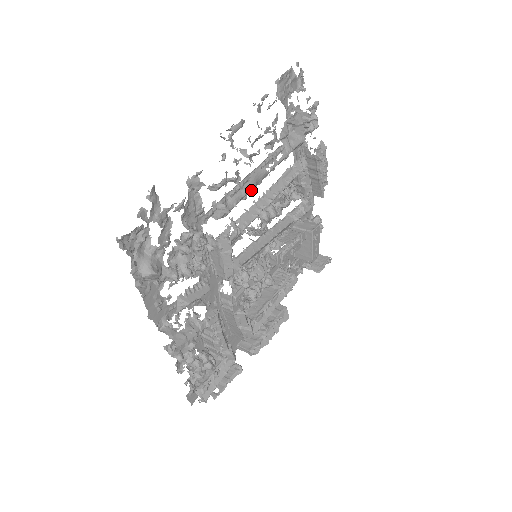
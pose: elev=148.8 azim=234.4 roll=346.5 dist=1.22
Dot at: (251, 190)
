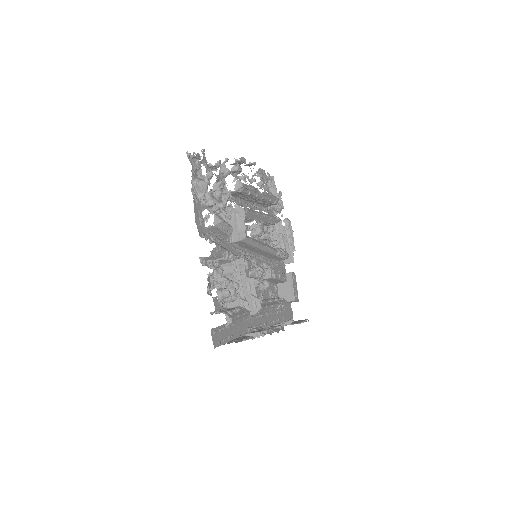
Dot at: (250, 208)
